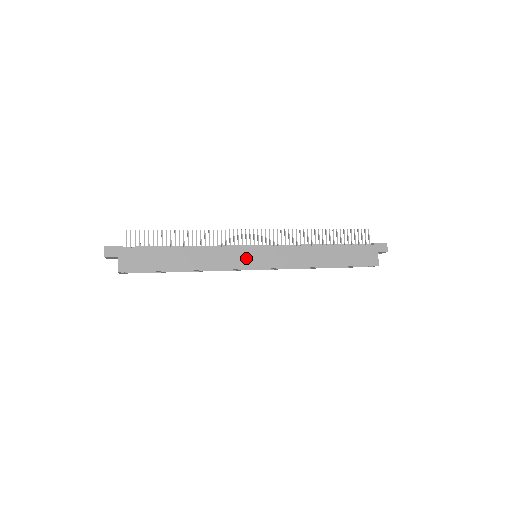
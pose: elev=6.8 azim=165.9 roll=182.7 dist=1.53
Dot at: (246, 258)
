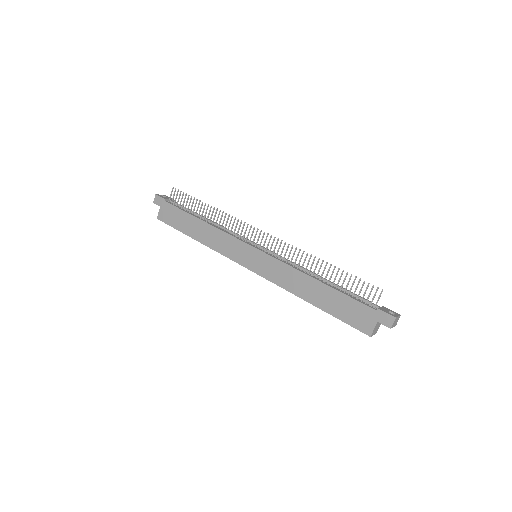
Dot at: (242, 254)
